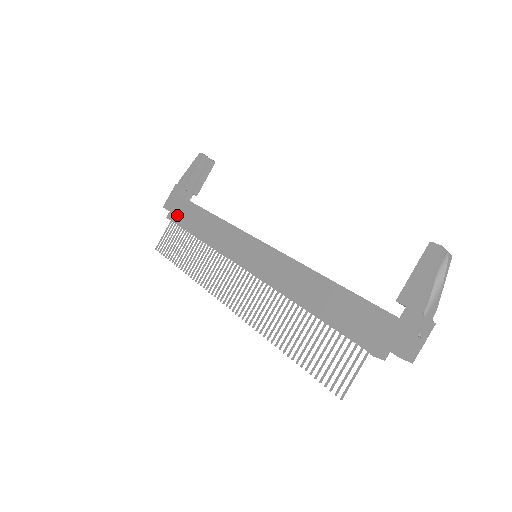
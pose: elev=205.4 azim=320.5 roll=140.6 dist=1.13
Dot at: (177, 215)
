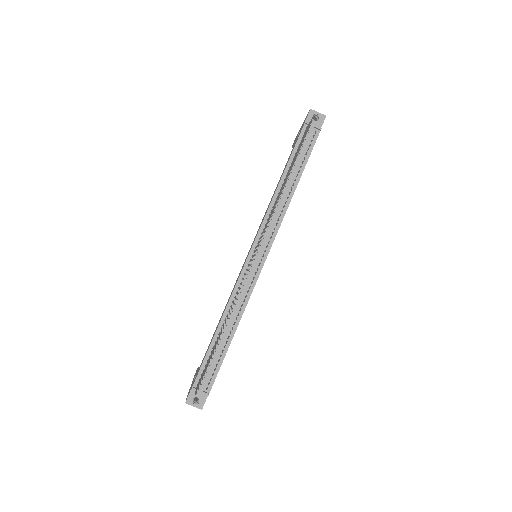
Dot at: (198, 371)
